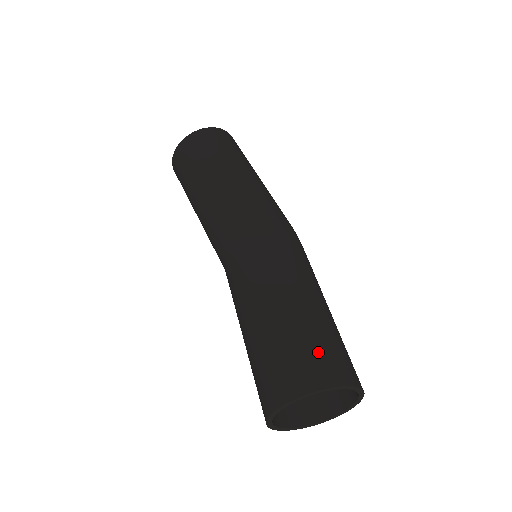
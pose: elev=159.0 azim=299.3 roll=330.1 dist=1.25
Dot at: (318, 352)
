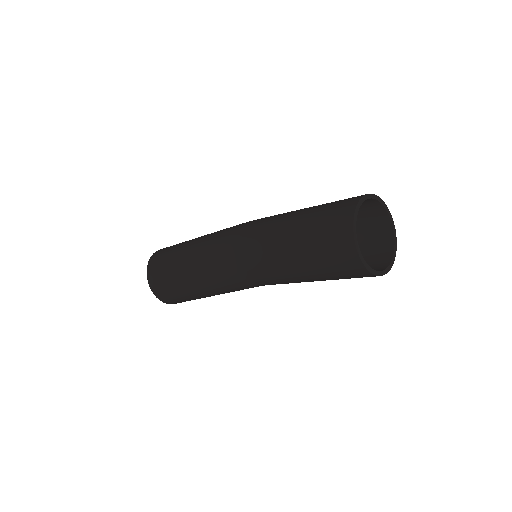
Dot at: (334, 205)
